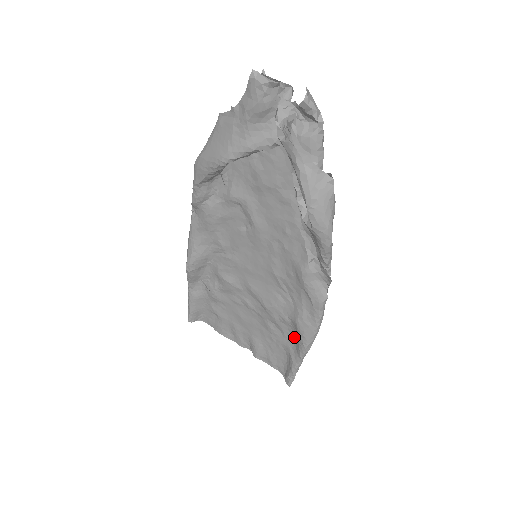
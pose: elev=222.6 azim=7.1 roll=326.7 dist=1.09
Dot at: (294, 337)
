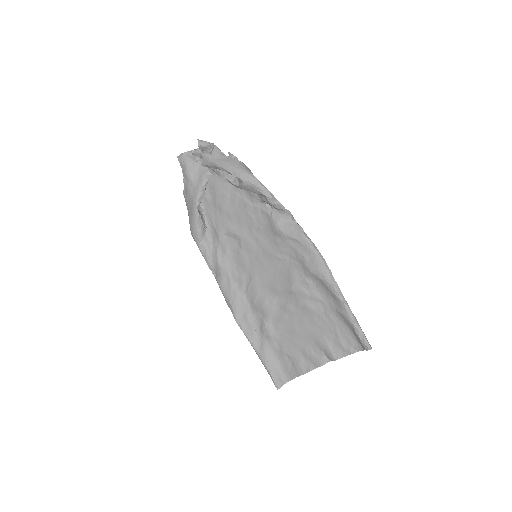
Dot at: (325, 292)
